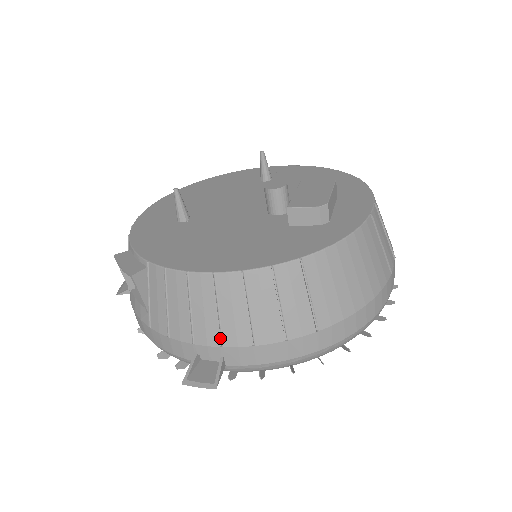
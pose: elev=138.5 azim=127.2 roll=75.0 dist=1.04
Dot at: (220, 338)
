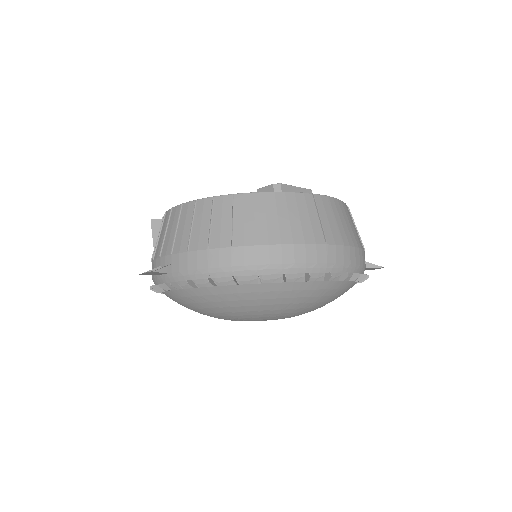
Dot at: (172, 247)
